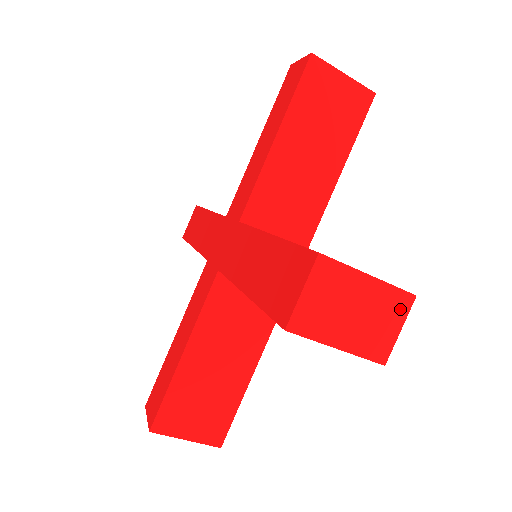
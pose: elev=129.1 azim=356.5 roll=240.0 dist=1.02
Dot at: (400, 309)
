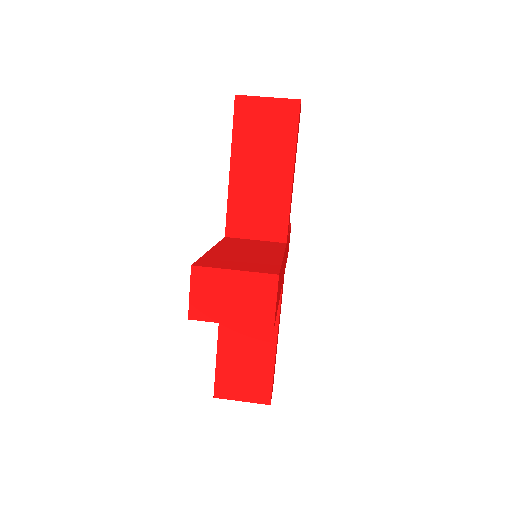
Dot at: (269, 287)
